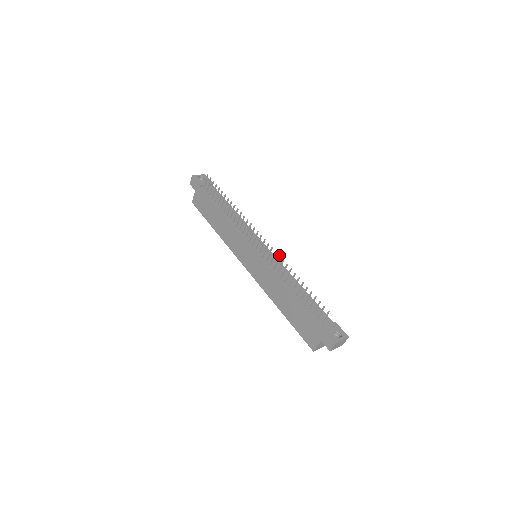
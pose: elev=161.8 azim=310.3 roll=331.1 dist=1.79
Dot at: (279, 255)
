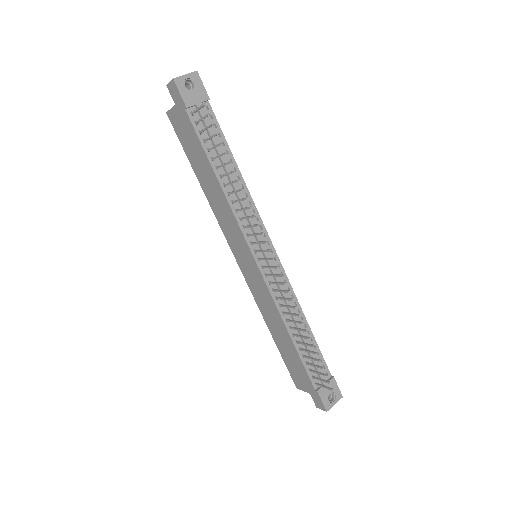
Dot at: (292, 299)
